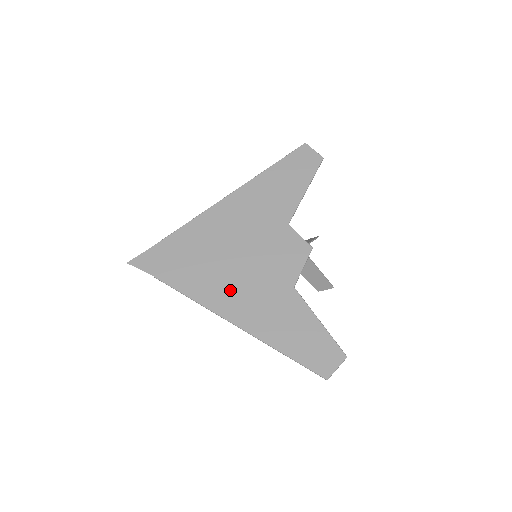
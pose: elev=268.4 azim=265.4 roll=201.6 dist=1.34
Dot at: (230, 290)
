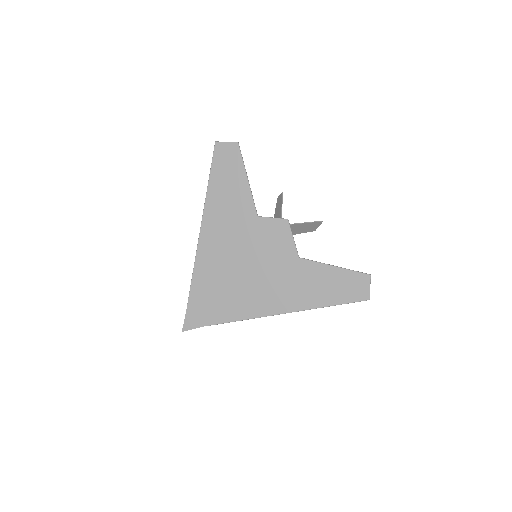
Dot at: (260, 295)
